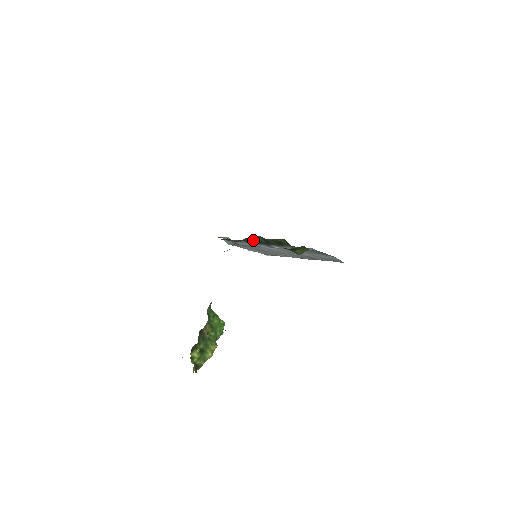
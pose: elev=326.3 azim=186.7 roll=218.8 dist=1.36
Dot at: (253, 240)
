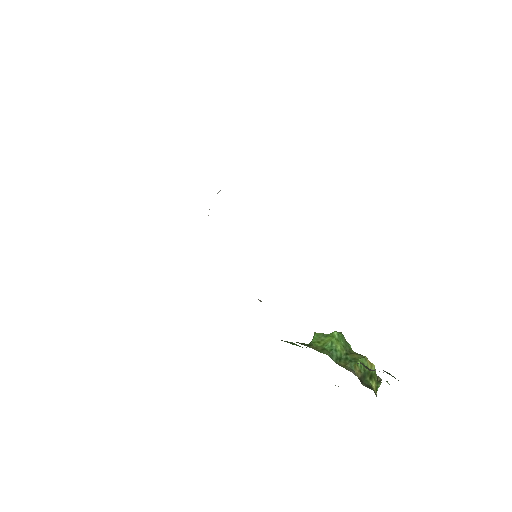
Dot at: occluded
